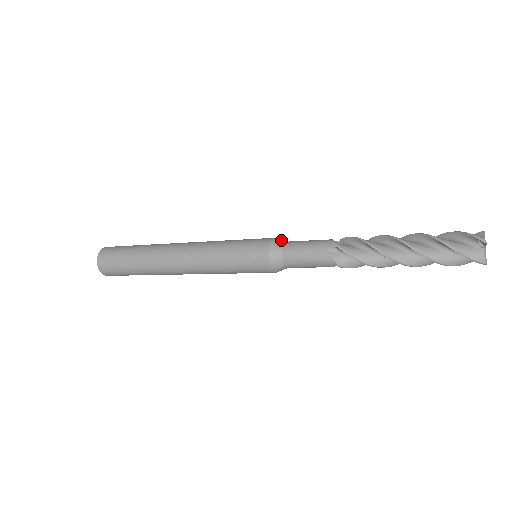
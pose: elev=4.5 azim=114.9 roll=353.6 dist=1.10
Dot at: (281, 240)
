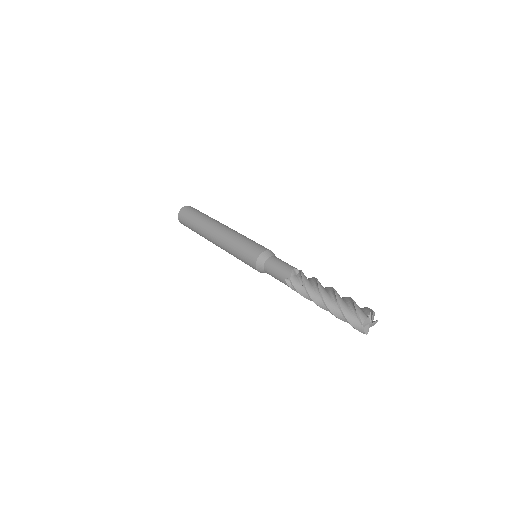
Dot at: (267, 255)
